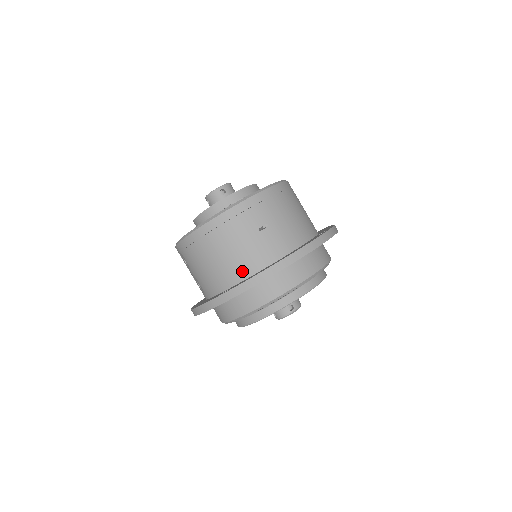
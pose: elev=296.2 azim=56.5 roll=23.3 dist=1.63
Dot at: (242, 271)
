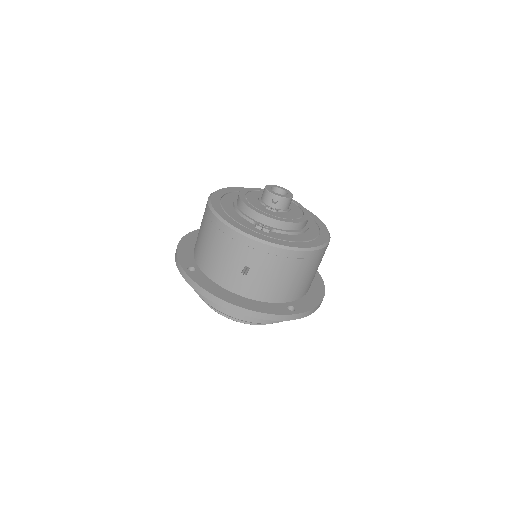
Dot at: (211, 272)
